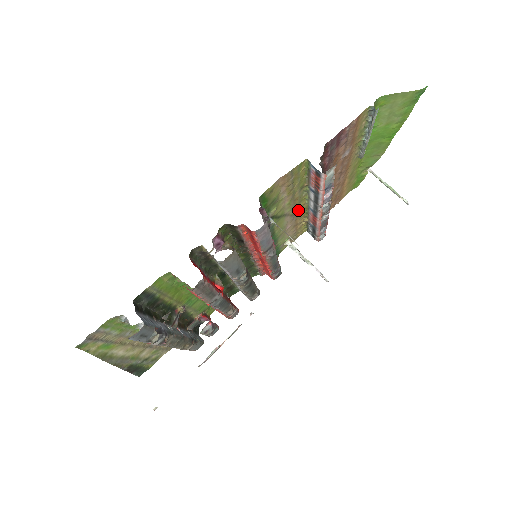
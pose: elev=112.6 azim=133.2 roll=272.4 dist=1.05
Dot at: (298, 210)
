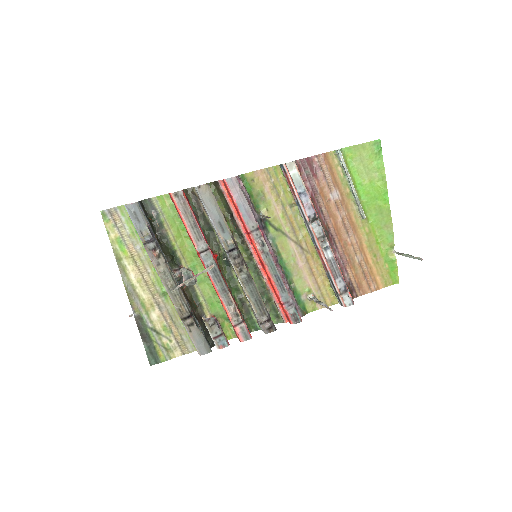
Dot at: (304, 243)
